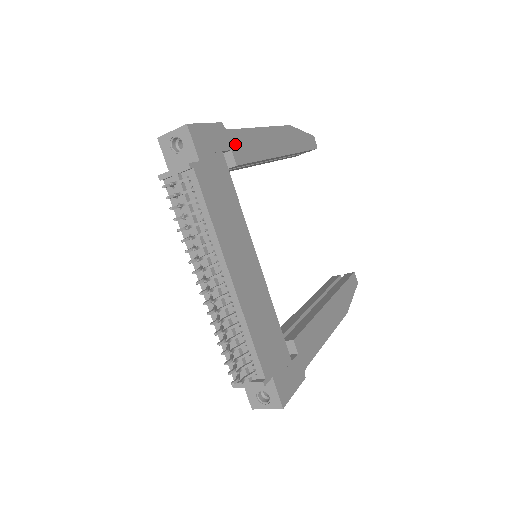
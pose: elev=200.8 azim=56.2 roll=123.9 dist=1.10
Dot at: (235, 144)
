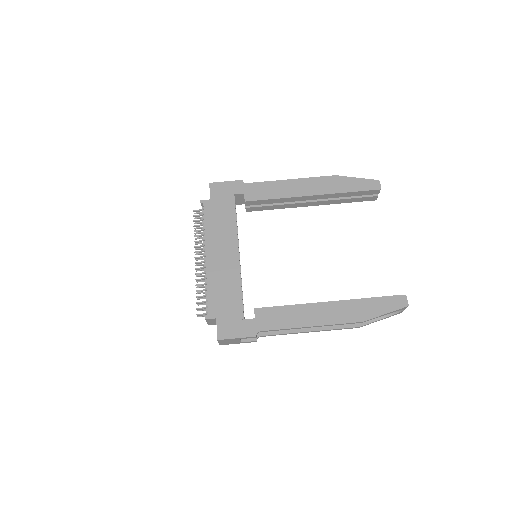
Dot at: (250, 190)
